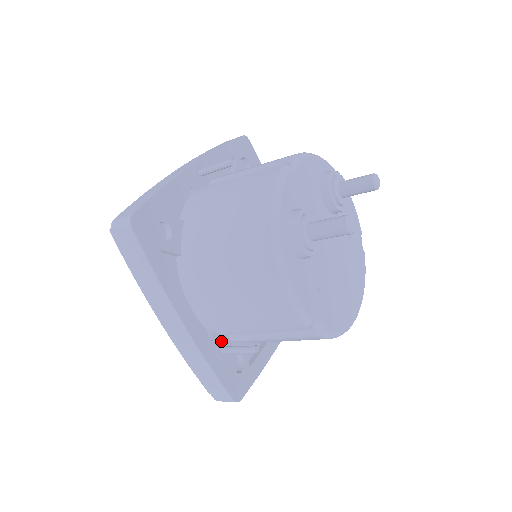
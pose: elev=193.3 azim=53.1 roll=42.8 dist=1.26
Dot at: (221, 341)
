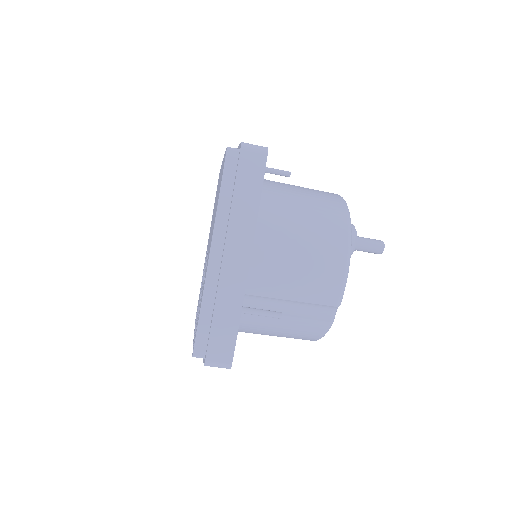
Dot at: occluded
